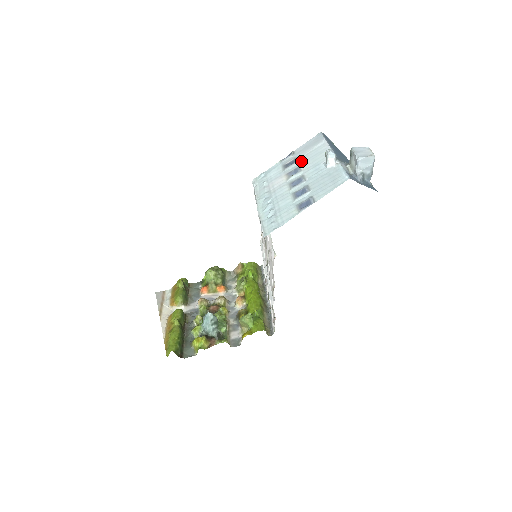
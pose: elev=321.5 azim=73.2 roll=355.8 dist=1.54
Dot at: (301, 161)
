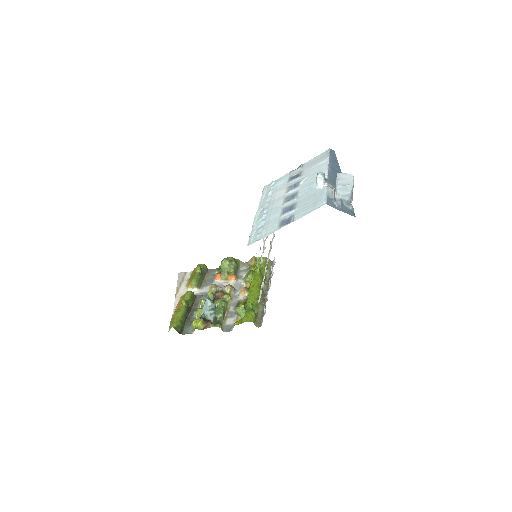
Dot at: (303, 176)
